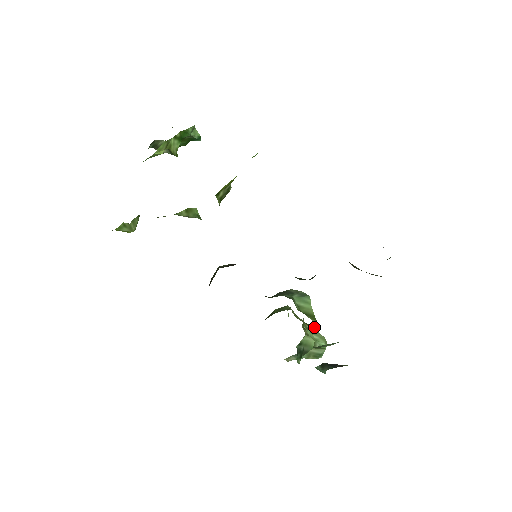
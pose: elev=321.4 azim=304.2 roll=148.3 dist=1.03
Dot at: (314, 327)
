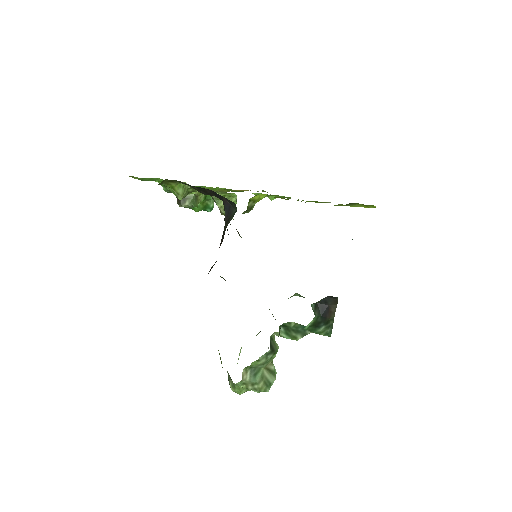
Dot at: occluded
